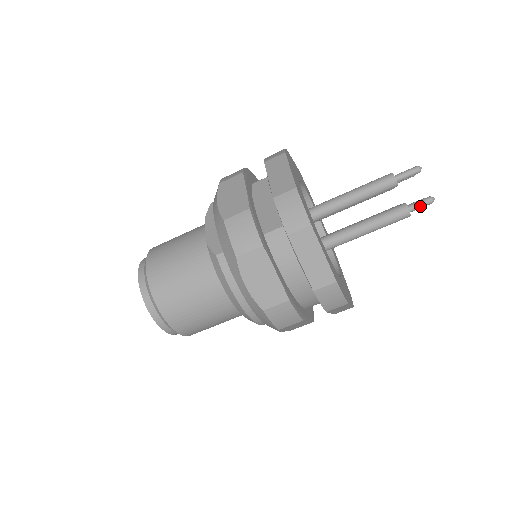
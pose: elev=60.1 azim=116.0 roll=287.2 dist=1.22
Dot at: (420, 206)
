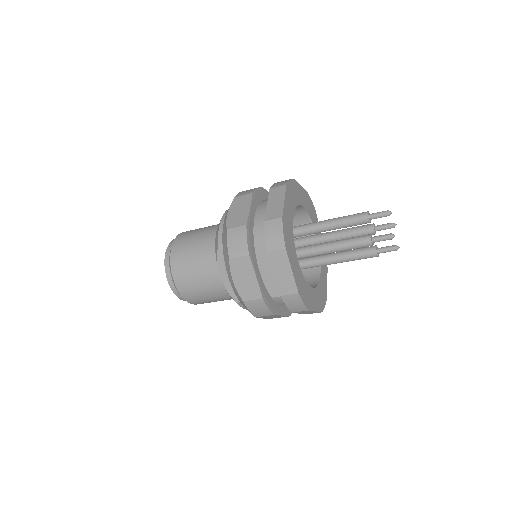
Dot at: occluded
